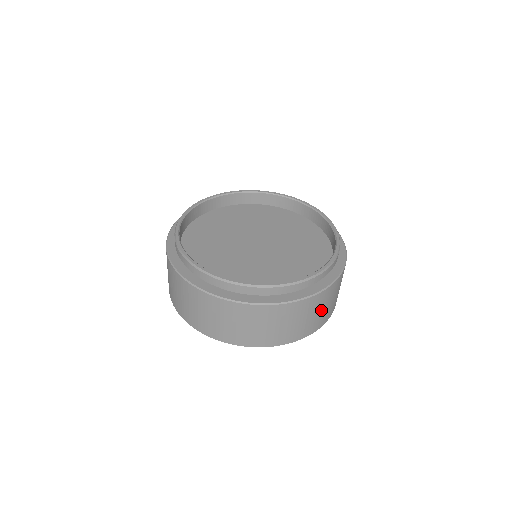
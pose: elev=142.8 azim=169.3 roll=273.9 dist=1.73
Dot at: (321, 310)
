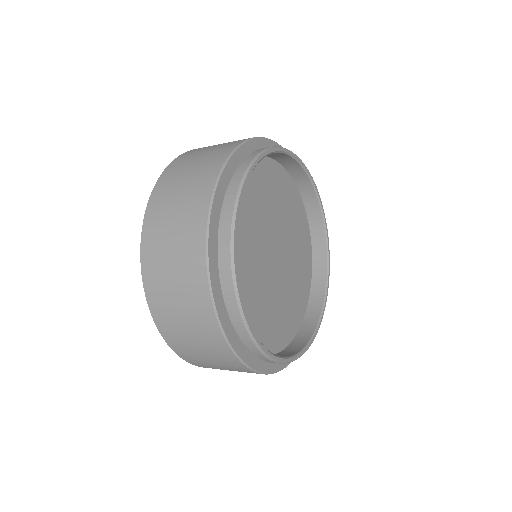
Dot at: occluded
